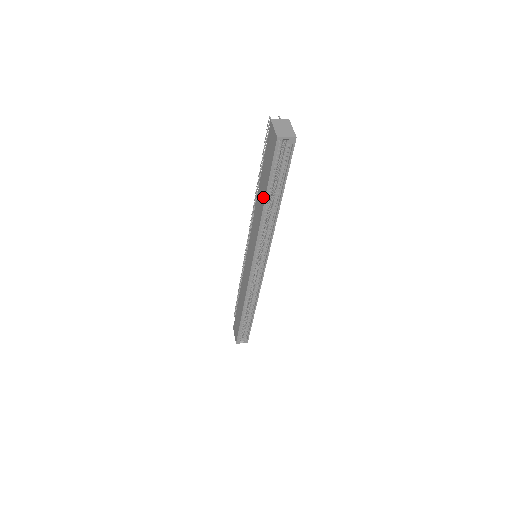
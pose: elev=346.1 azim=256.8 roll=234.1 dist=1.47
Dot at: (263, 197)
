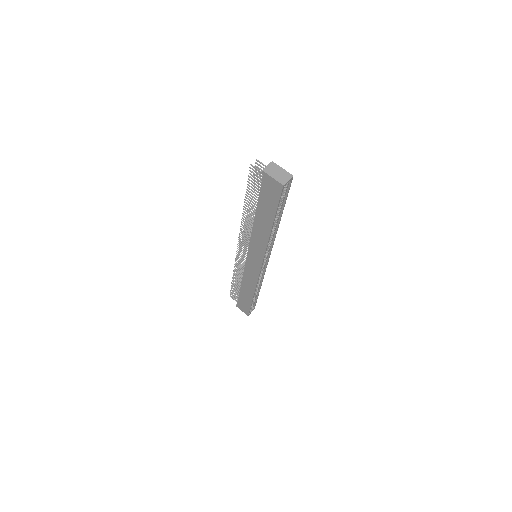
Dot at: (269, 223)
